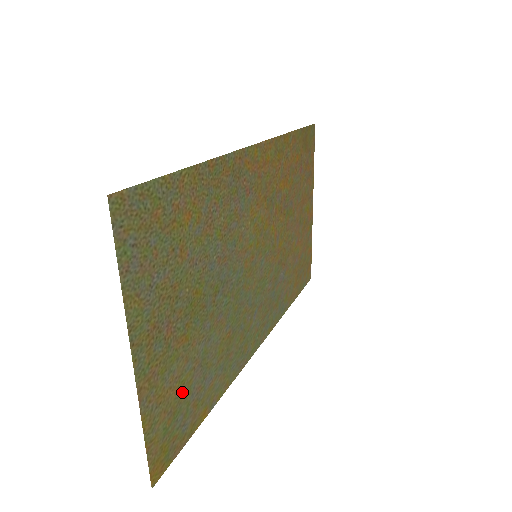
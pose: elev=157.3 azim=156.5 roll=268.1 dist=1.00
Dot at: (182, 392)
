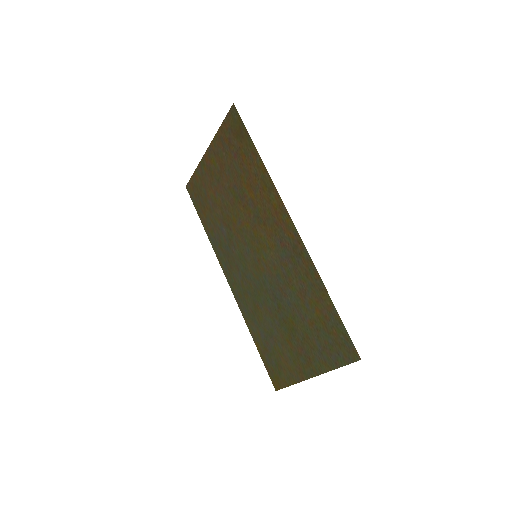
Dot at: (278, 355)
